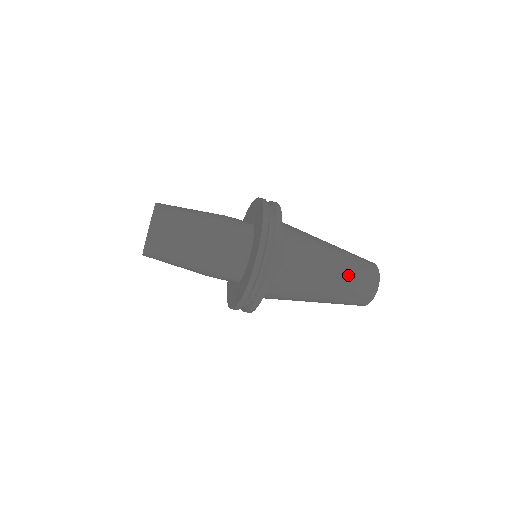
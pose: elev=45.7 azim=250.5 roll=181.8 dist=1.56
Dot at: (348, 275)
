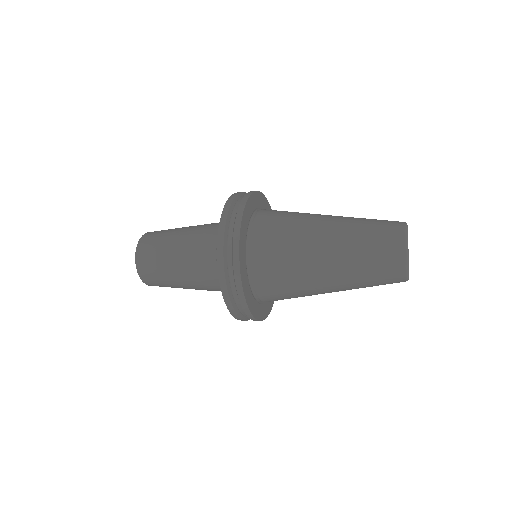
Dot at: (358, 288)
